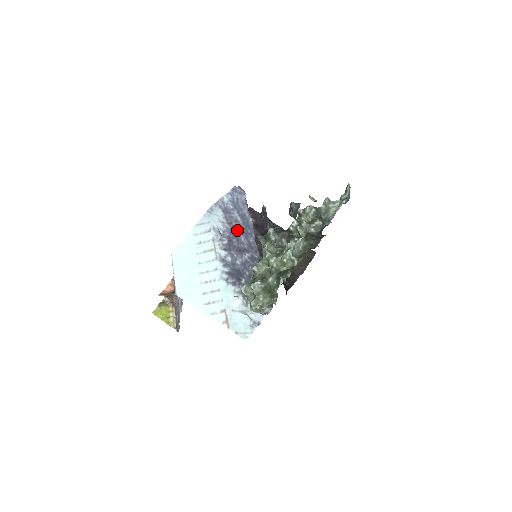
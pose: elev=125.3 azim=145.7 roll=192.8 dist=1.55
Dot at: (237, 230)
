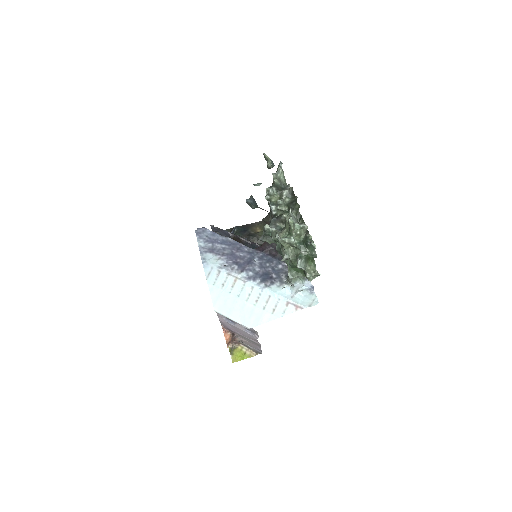
Dot at: (232, 253)
